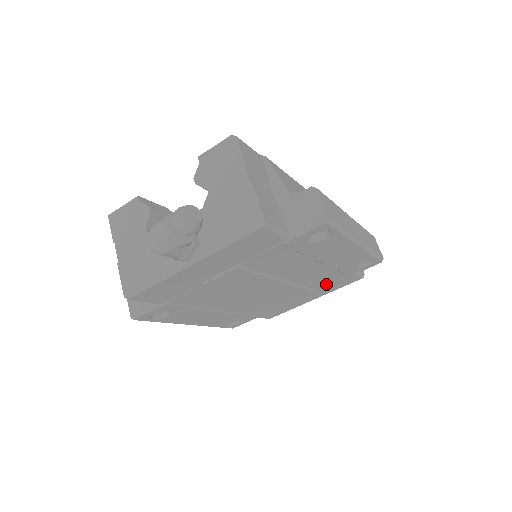
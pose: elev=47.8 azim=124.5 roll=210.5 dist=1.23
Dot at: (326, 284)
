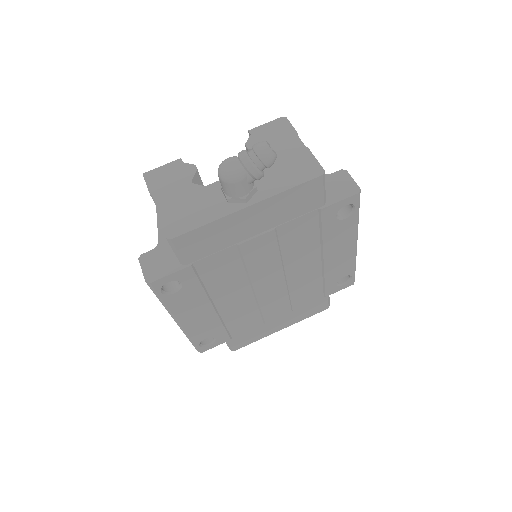
Dot at: (304, 303)
